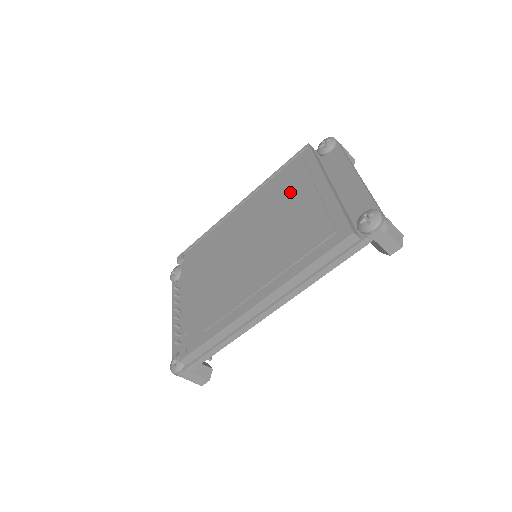
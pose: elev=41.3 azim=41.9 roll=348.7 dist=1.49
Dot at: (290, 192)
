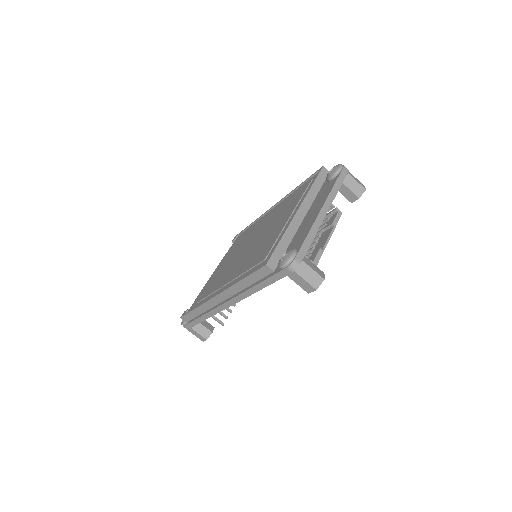
Dot at: (286, 210)
